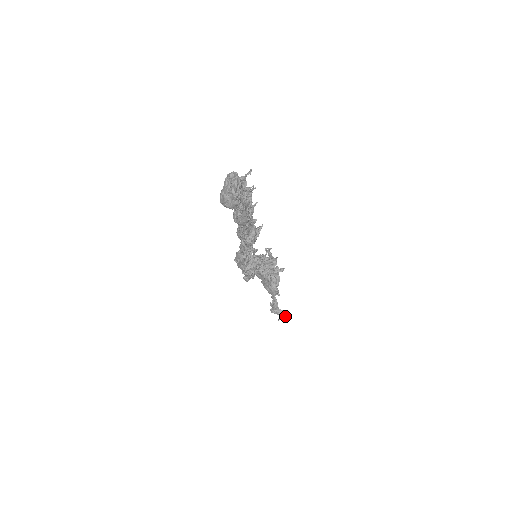
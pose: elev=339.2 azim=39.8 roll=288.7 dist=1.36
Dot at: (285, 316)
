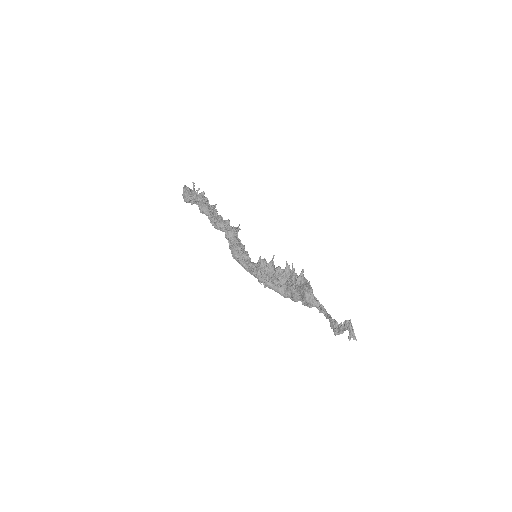
Dot at: (346, 323)
